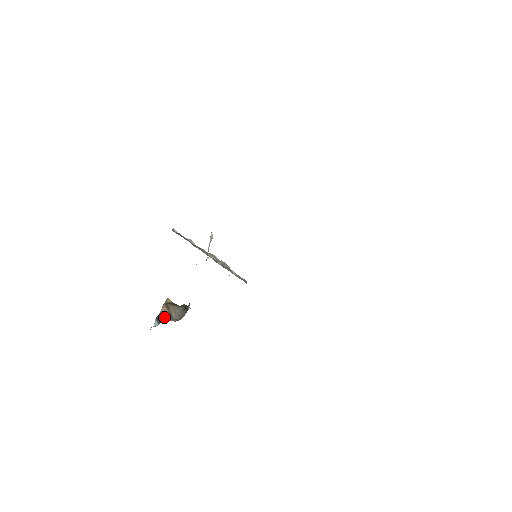
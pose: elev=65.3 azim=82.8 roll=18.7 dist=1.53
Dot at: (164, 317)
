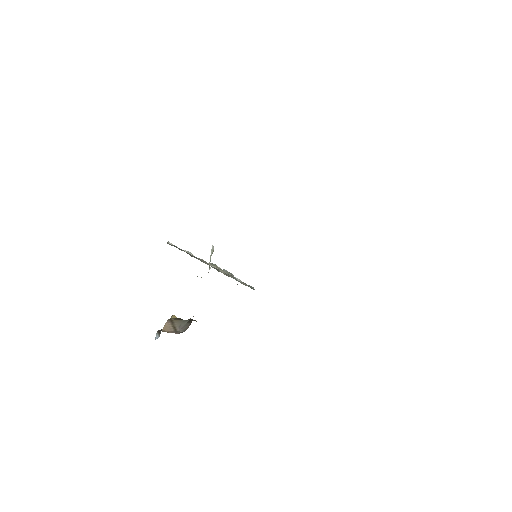
Dot at: (167, 331)
